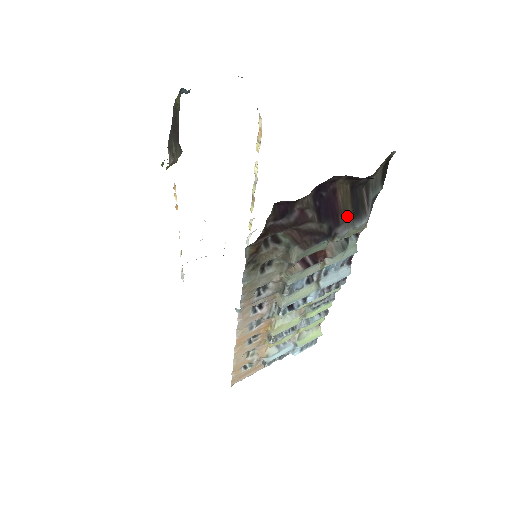
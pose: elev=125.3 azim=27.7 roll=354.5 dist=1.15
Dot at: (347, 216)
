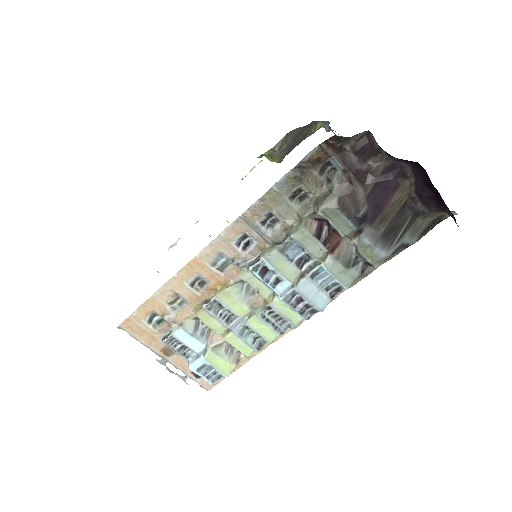
Dot at: (382, 225)
